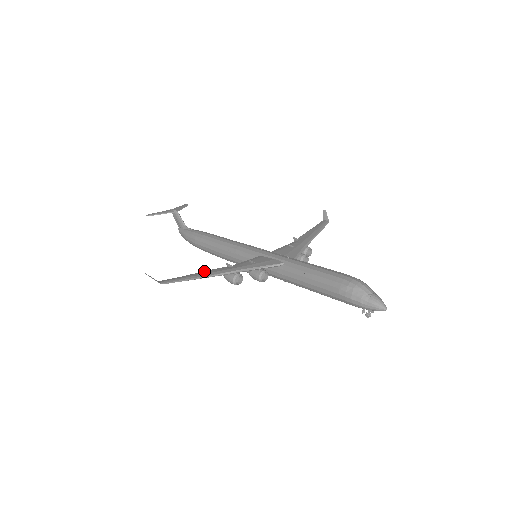
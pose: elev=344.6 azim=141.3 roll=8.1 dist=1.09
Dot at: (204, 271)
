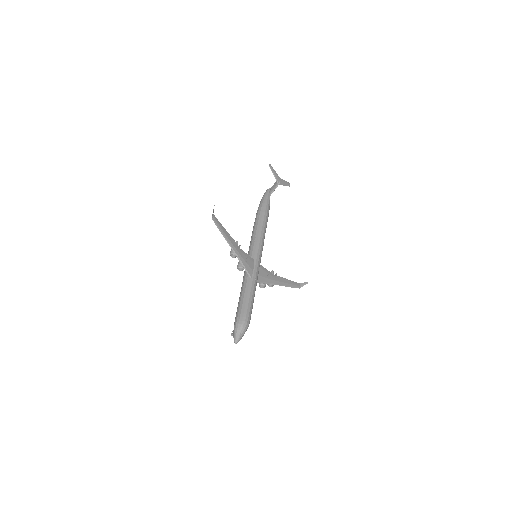
Dot at: occluded
